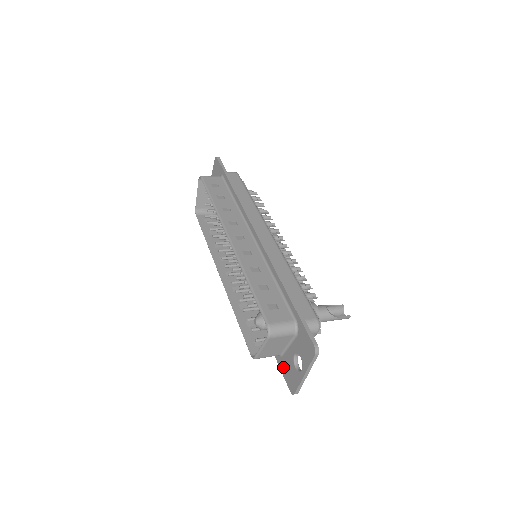
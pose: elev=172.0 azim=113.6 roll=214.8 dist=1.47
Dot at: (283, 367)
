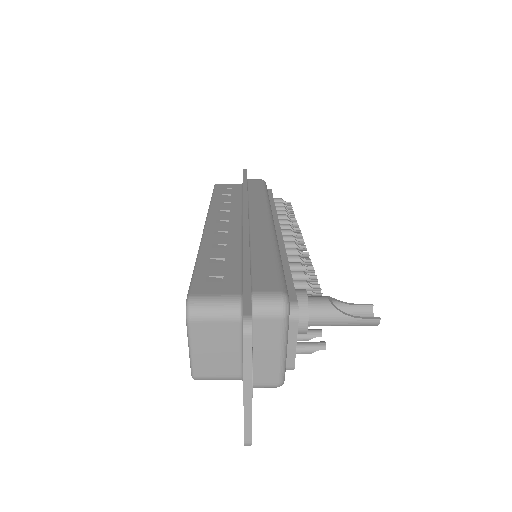
Dot at: occluded
